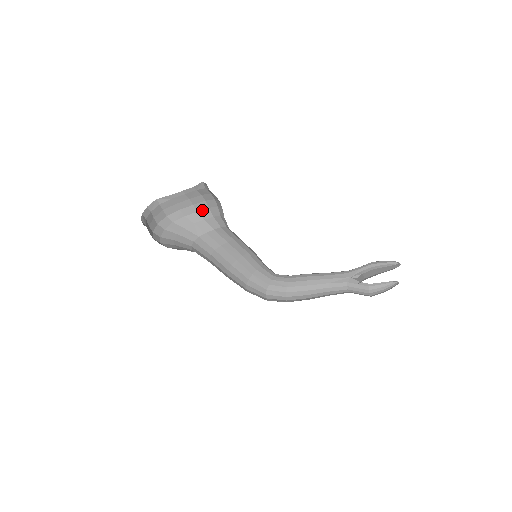
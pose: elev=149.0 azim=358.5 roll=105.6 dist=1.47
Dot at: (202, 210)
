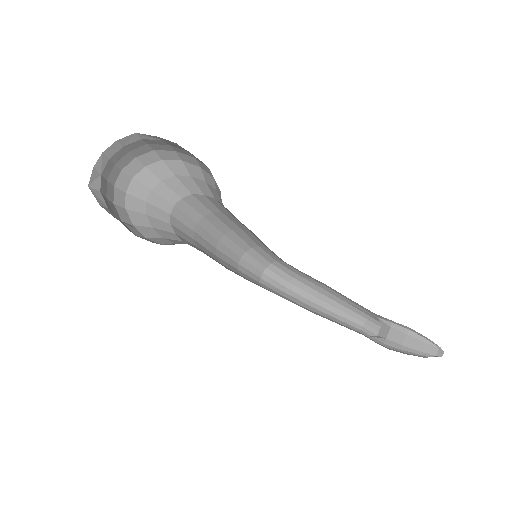
Dot at: (205, 171)
